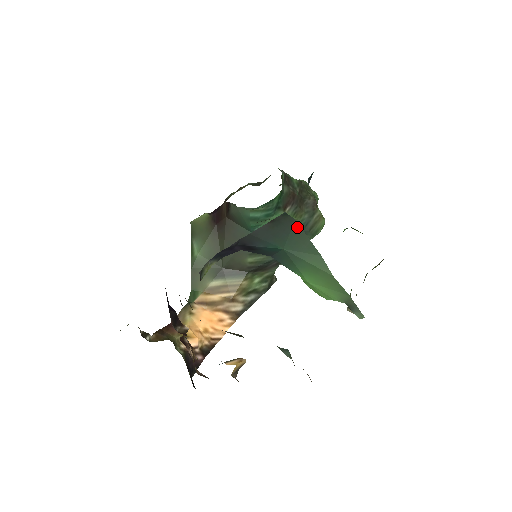
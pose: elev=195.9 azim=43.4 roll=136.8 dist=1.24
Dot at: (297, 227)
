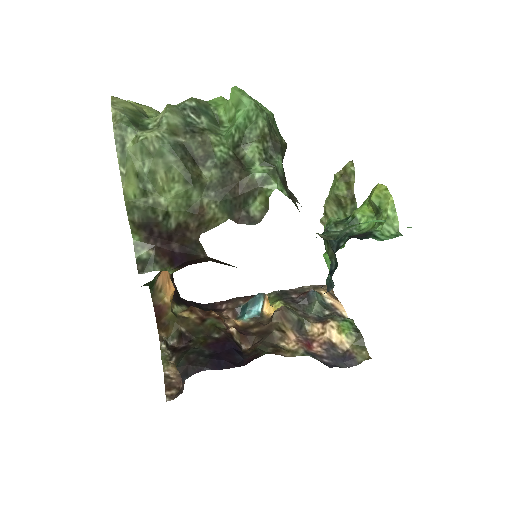
Dot at: occluded
